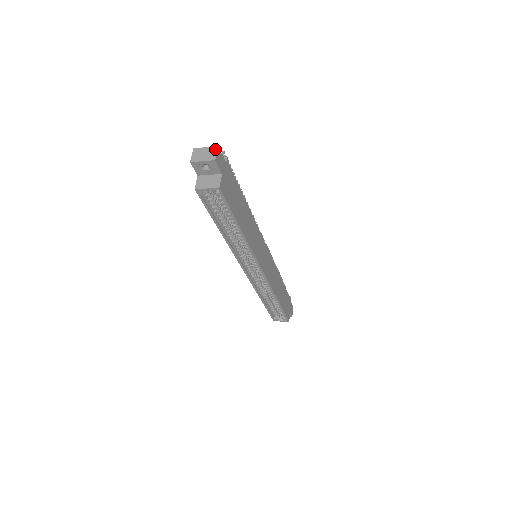
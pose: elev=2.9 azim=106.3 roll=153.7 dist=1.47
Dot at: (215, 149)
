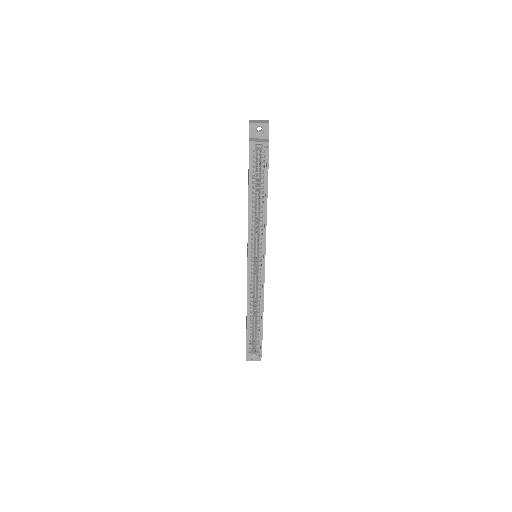
Dot at: (267, 120)
